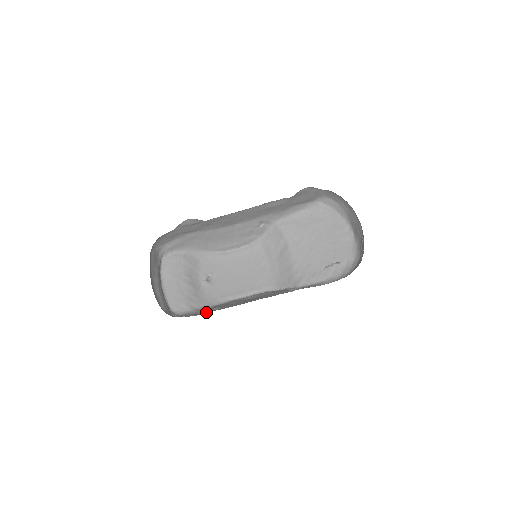
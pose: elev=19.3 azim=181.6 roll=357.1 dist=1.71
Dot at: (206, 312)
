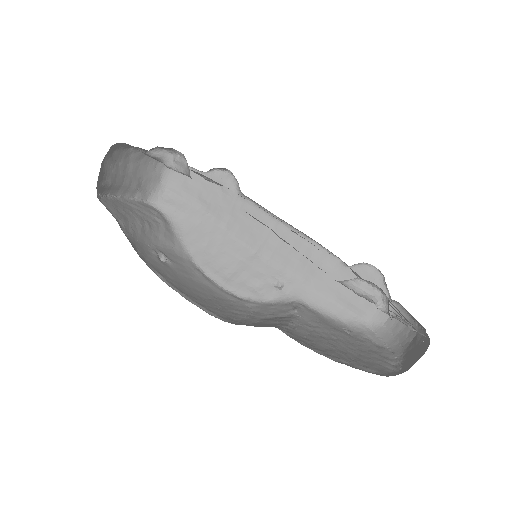
Dot at: occluded
